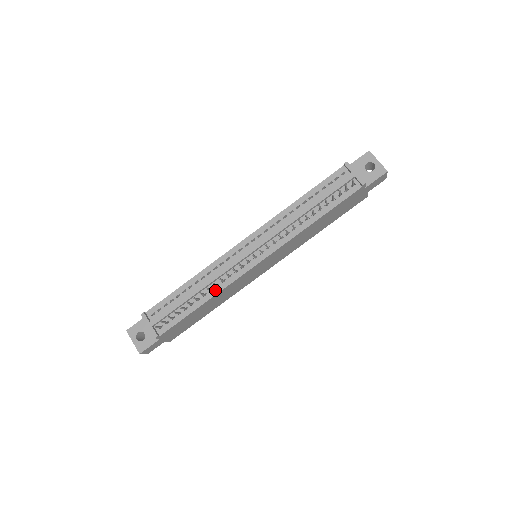
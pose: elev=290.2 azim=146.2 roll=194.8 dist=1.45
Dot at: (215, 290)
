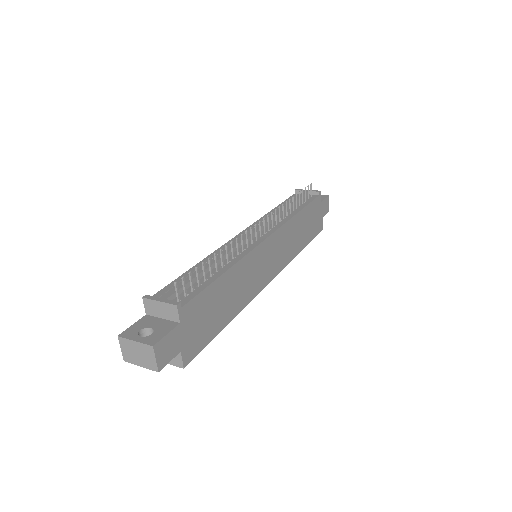
Dot at: (233, 261)
